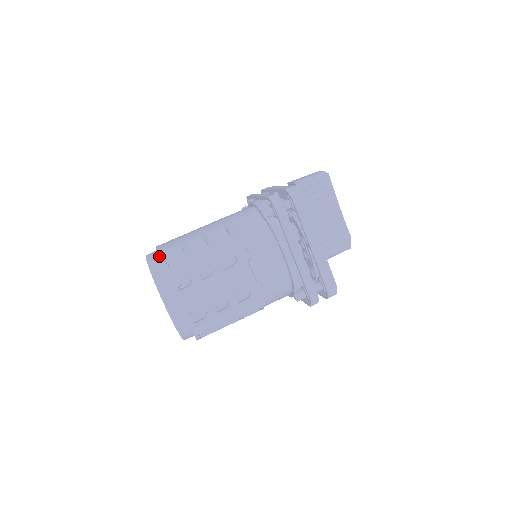
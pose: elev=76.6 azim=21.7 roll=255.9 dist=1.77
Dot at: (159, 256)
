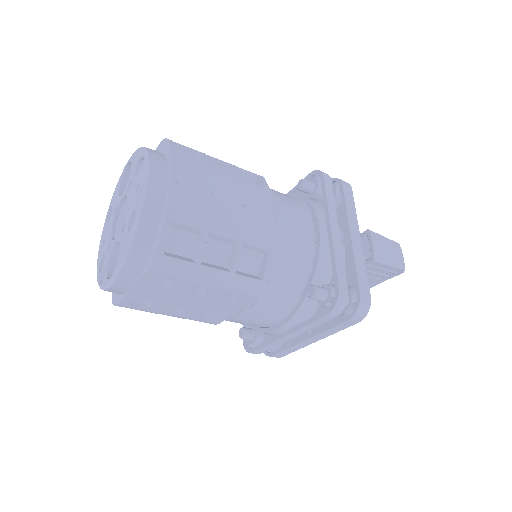
Dot at: (164, 230)
